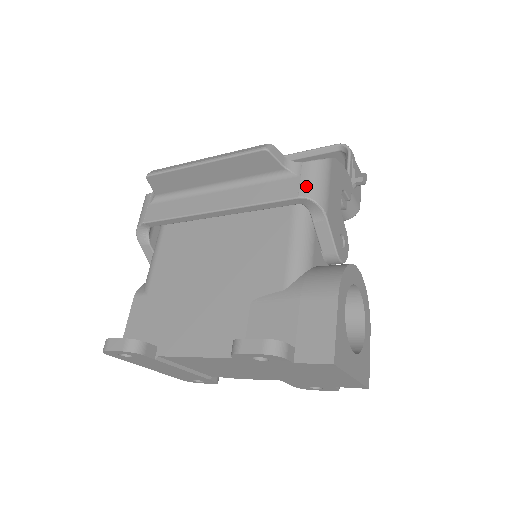
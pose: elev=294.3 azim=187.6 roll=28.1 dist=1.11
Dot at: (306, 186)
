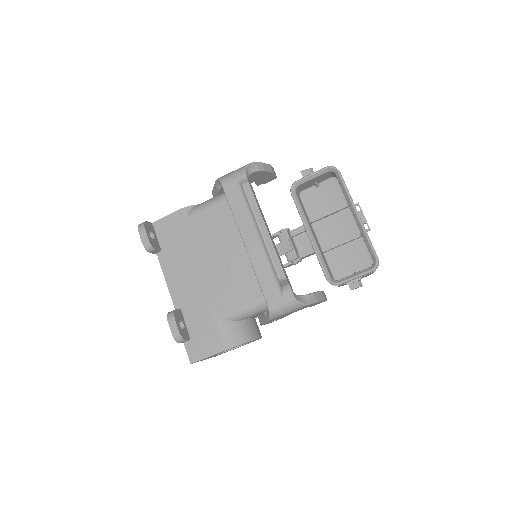
Dot at: (276, 306)
